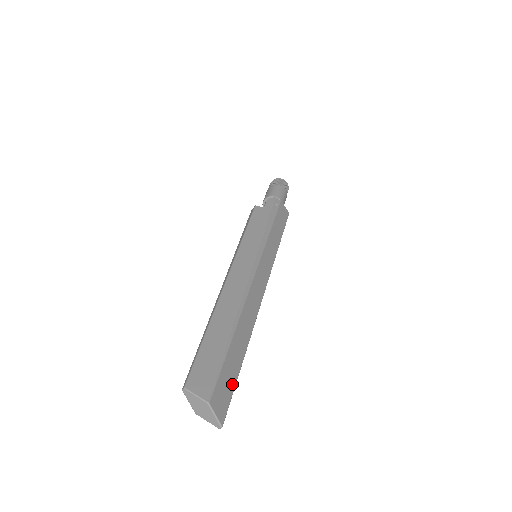
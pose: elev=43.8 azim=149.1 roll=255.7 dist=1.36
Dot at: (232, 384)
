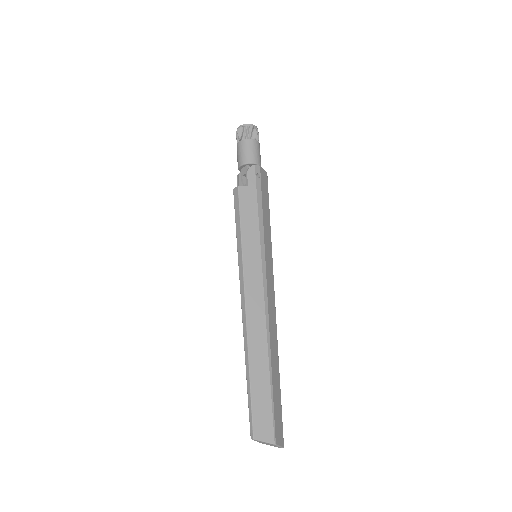
Dot at: (280, 410)
